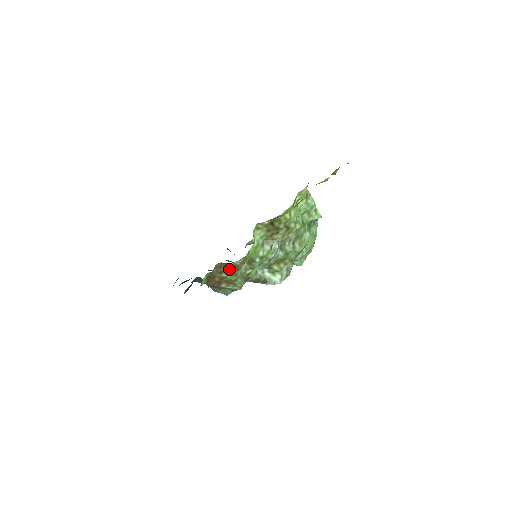
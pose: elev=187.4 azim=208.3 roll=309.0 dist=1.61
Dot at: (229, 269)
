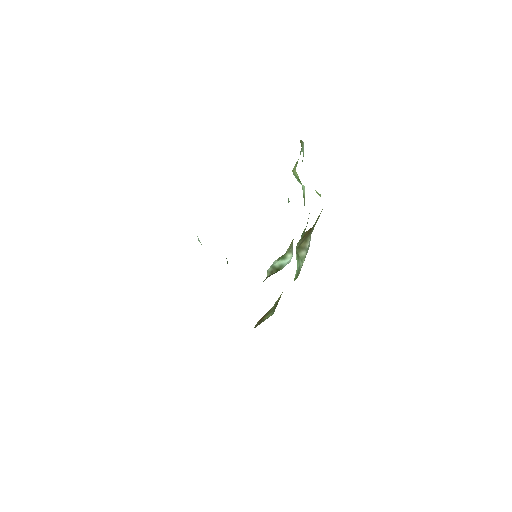
Dot at: (271, 311)
